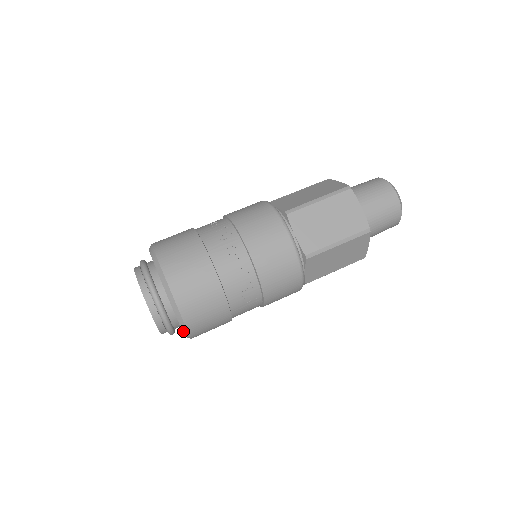
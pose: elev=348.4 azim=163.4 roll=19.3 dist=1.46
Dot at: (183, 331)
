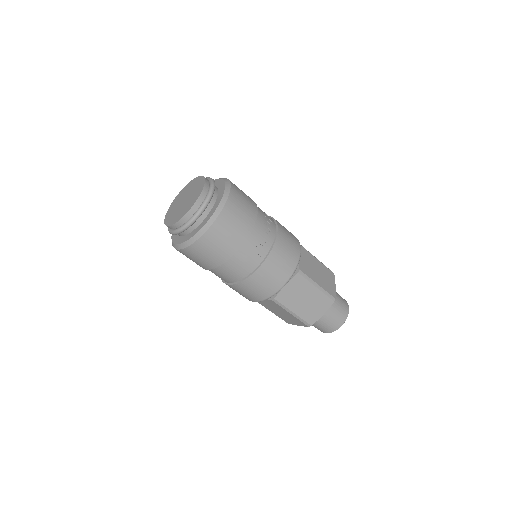
Dot at: (205, 225)
